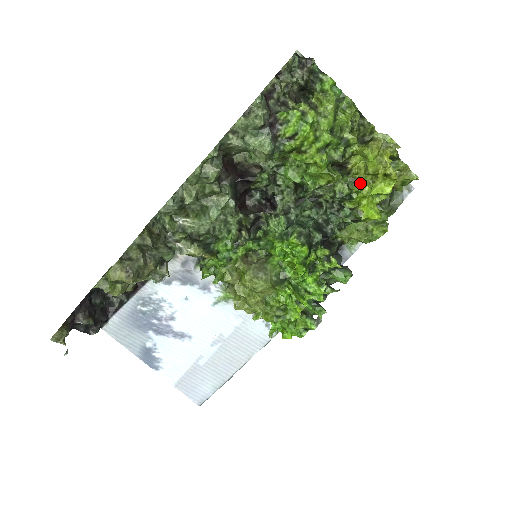
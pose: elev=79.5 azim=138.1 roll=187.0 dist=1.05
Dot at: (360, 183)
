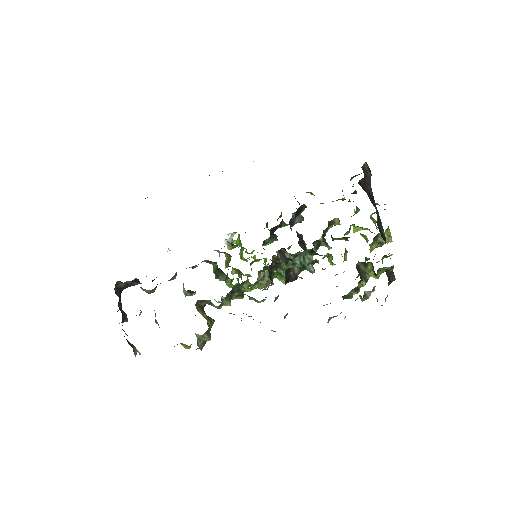
Dot at: (351, 225)
